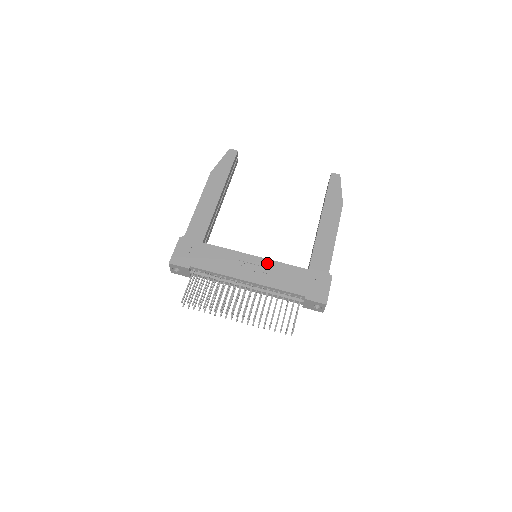
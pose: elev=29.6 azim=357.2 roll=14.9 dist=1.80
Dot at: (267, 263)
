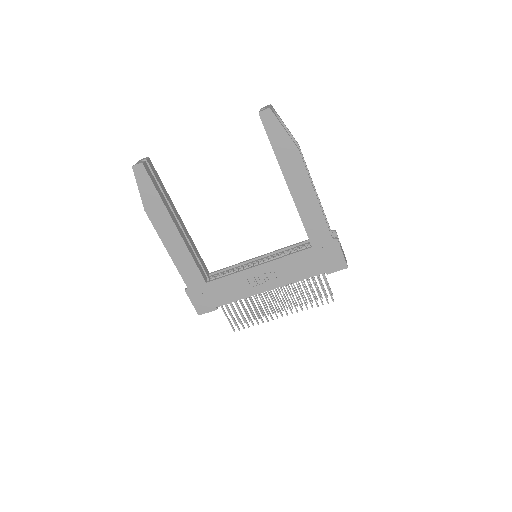
Dot at: (272, 265)
